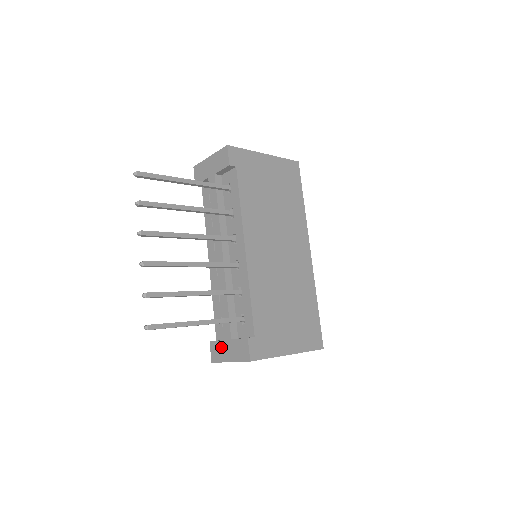
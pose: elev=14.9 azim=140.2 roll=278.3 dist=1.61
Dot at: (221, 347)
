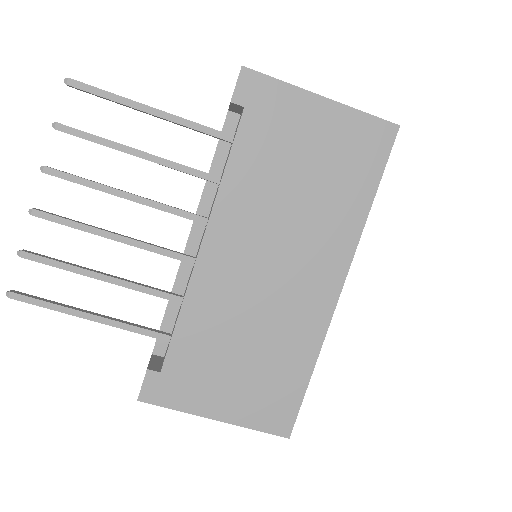
Dot at: occluded
